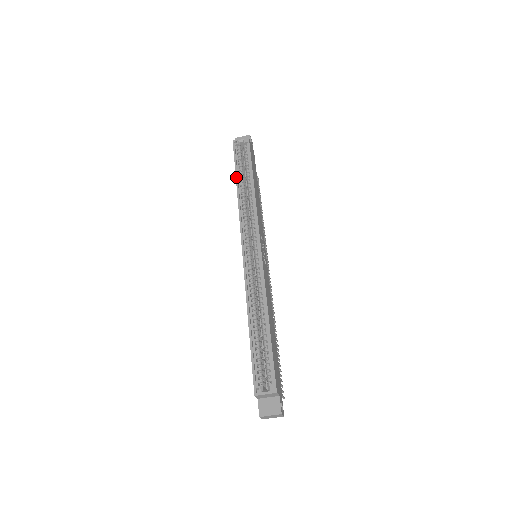
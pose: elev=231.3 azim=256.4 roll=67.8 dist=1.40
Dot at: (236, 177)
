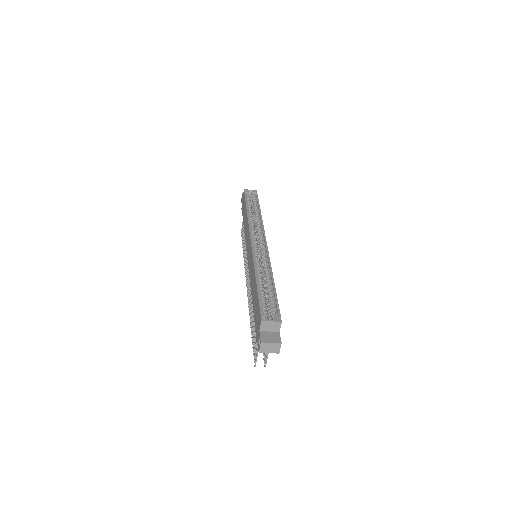
Dot at: (246, 206)
